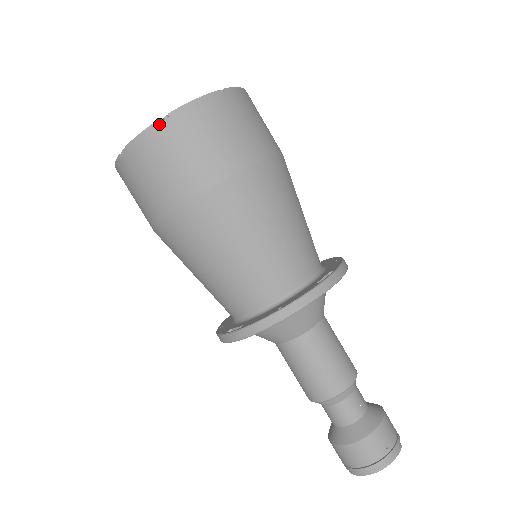
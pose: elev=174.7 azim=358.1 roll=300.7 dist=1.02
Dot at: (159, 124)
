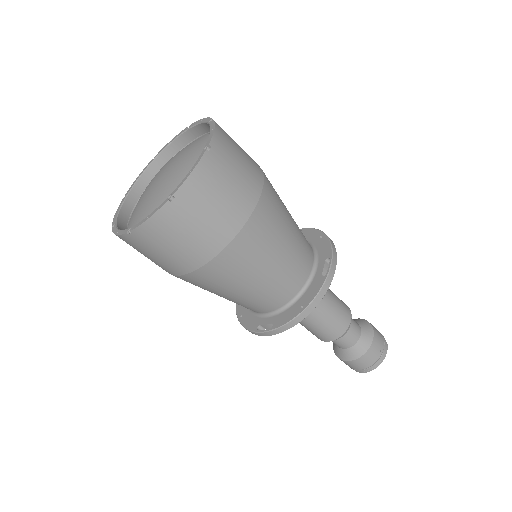
Dot at: (167, 206)
